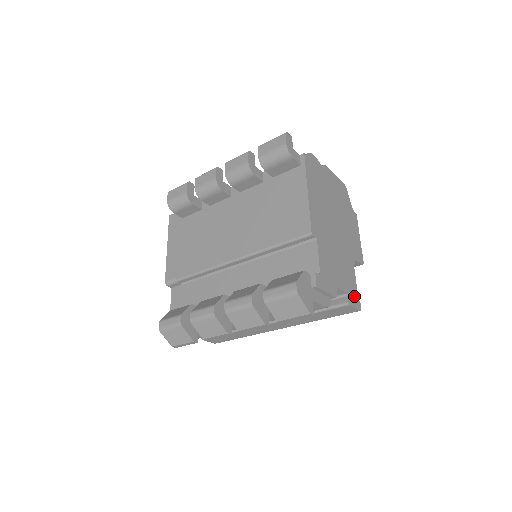
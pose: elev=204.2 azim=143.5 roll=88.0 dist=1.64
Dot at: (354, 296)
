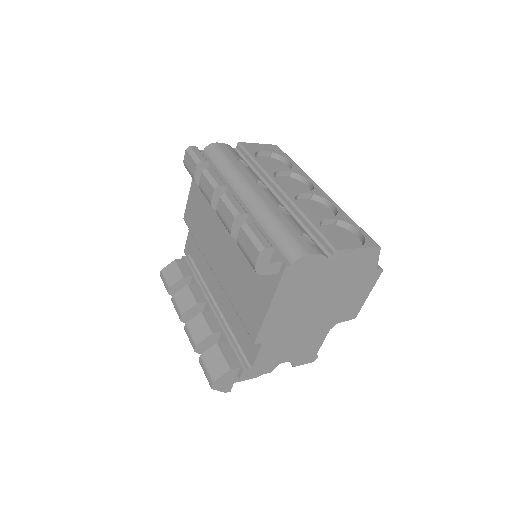
Dot at: (309, 356)
